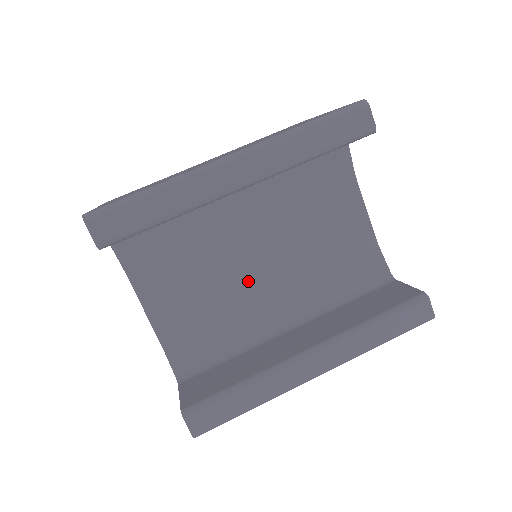
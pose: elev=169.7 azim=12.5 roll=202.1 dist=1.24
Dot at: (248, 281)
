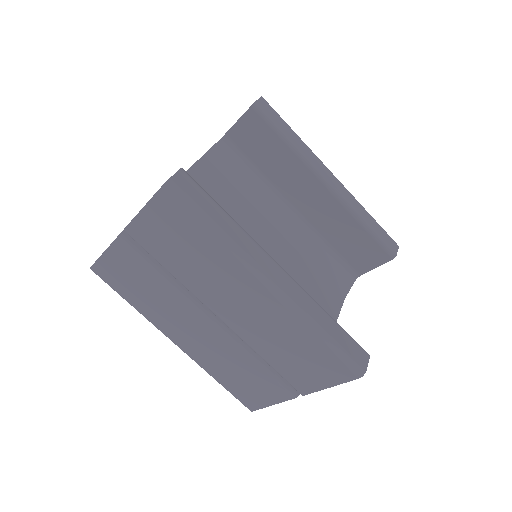
Dot at: occluded
